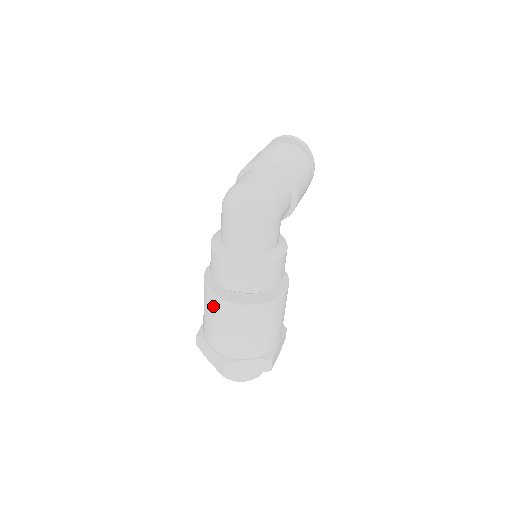
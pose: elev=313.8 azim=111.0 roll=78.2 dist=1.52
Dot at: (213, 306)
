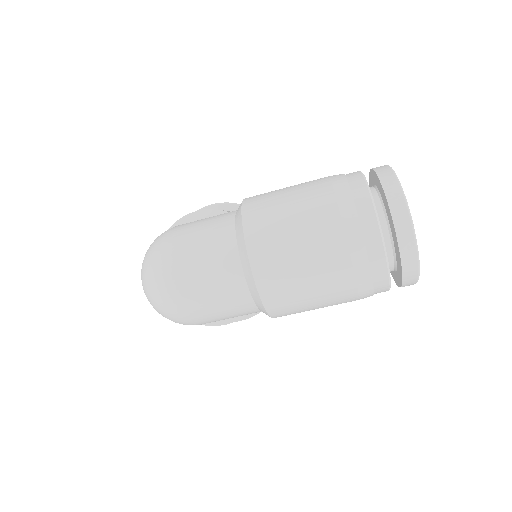
Dot at: occluded
